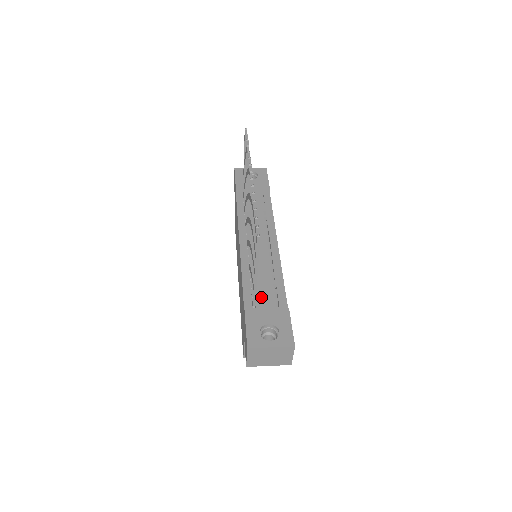
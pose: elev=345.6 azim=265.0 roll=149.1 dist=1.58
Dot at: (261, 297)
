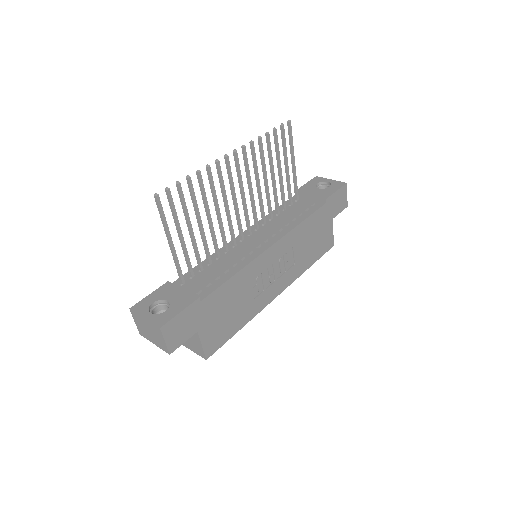
Dot at: (196, 280)
